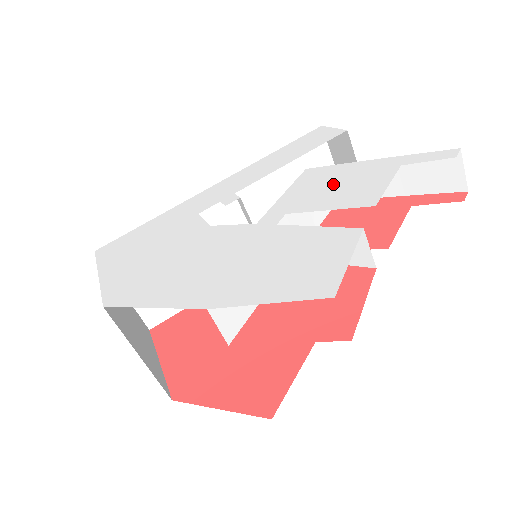
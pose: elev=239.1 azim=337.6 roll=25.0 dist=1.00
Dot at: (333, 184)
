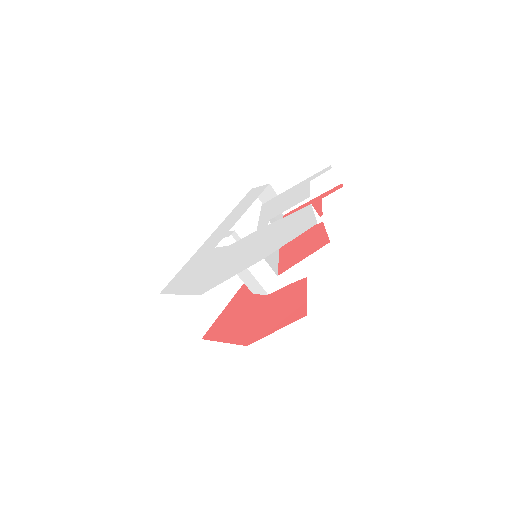
Dot at: (283, 201)
